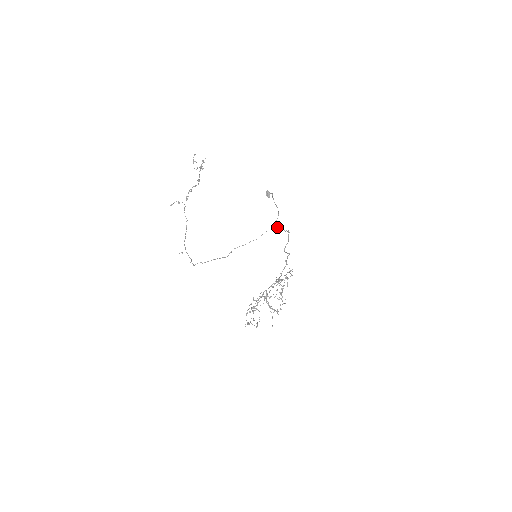
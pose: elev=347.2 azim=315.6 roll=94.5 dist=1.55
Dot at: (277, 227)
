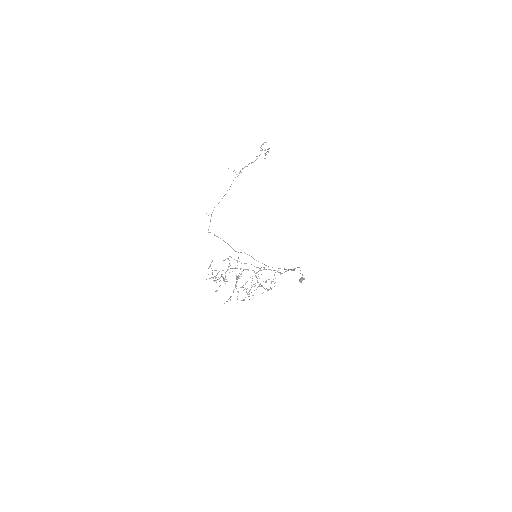
Dot at: (288, 269)
